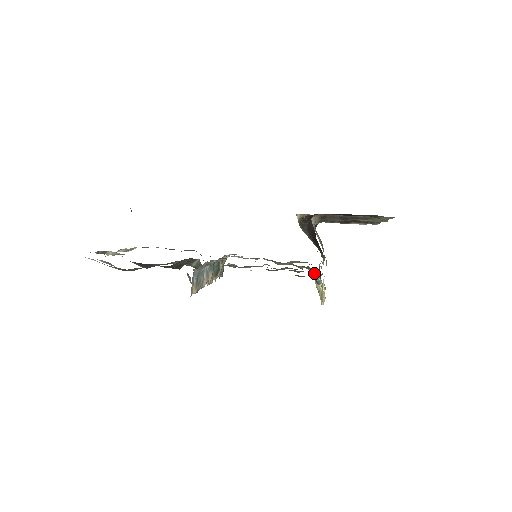
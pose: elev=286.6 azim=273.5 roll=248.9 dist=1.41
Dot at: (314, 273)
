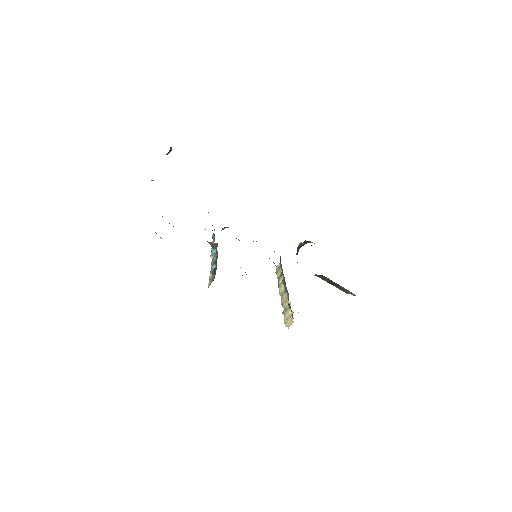
Dot at: occluded
